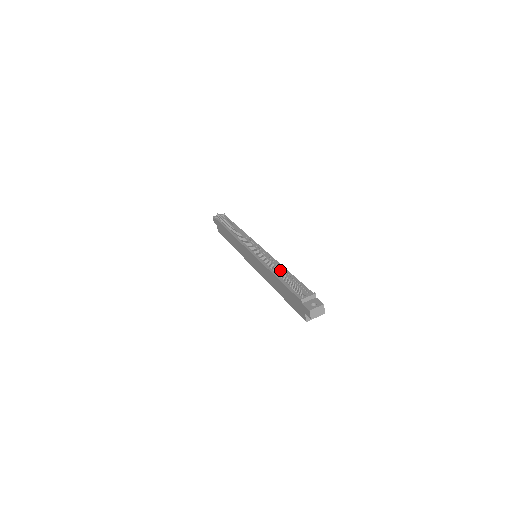
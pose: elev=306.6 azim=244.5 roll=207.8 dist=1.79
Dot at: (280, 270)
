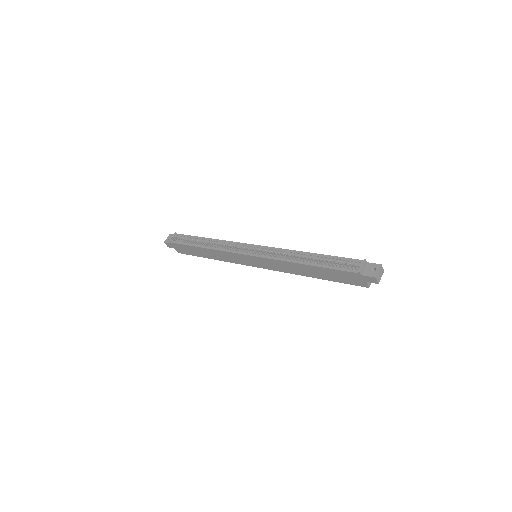
Dot at: (306, 257)
